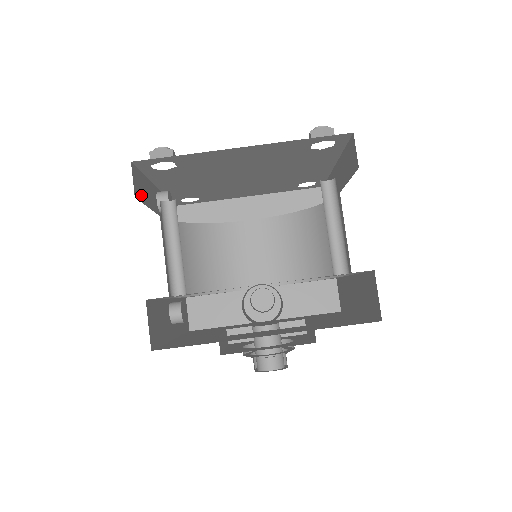
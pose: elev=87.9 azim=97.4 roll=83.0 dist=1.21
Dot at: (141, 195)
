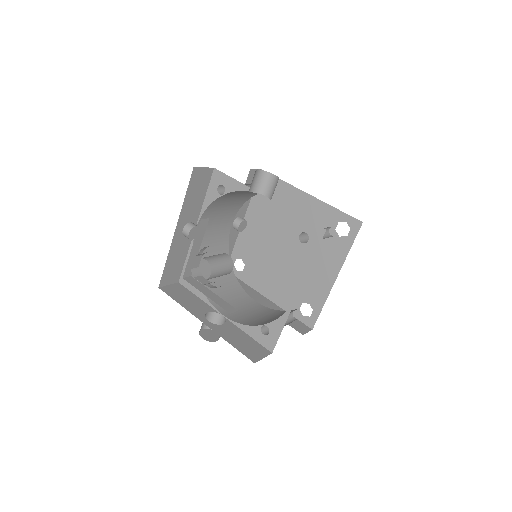
Dot at: (248, 183)
